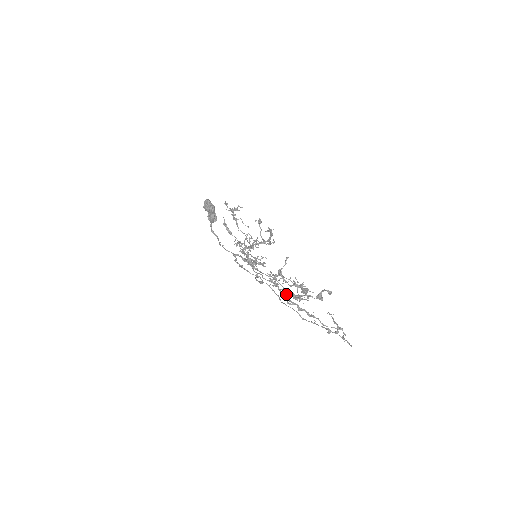
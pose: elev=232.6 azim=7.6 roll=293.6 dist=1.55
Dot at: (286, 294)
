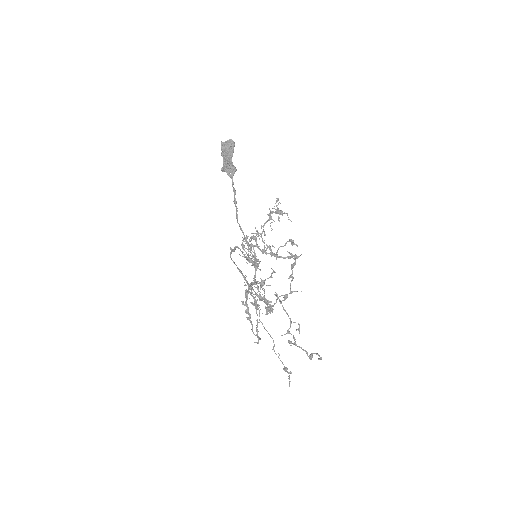
Dot at: occluded
